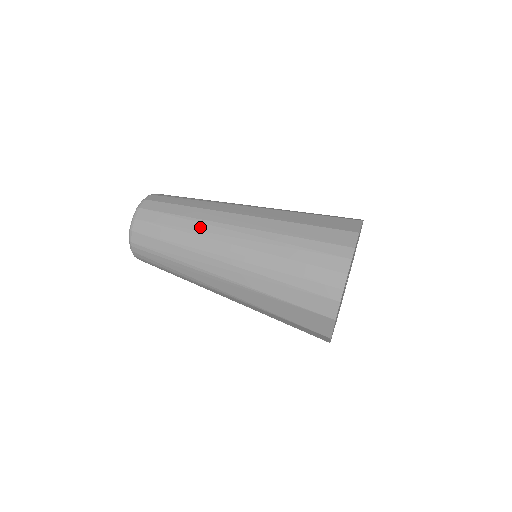
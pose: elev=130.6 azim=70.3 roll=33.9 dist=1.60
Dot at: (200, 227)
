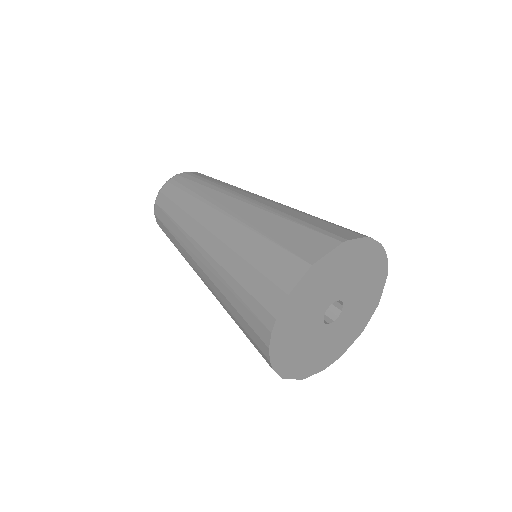
Dot at: (183, 239)
